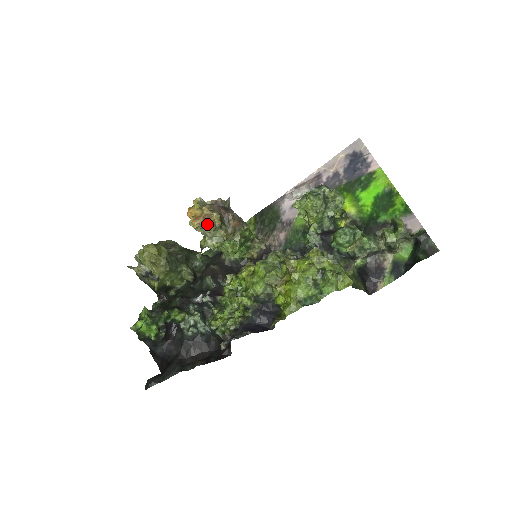
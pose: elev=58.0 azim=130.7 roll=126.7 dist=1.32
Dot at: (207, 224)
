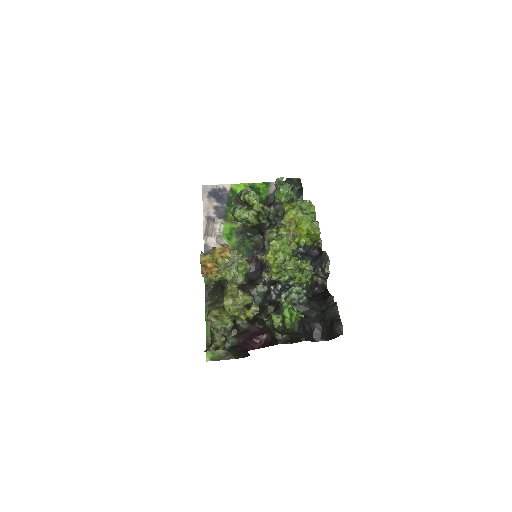
Dot at: (231, 249)
